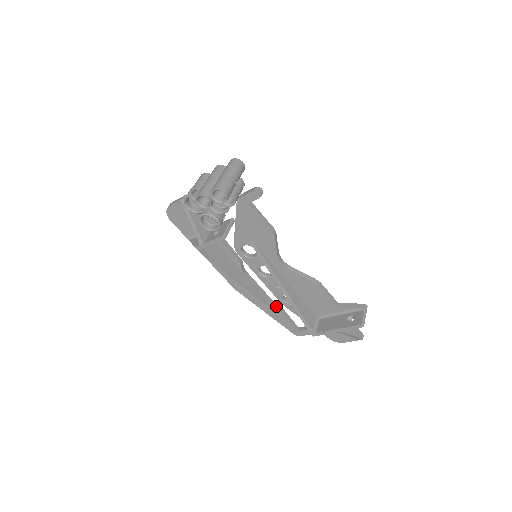
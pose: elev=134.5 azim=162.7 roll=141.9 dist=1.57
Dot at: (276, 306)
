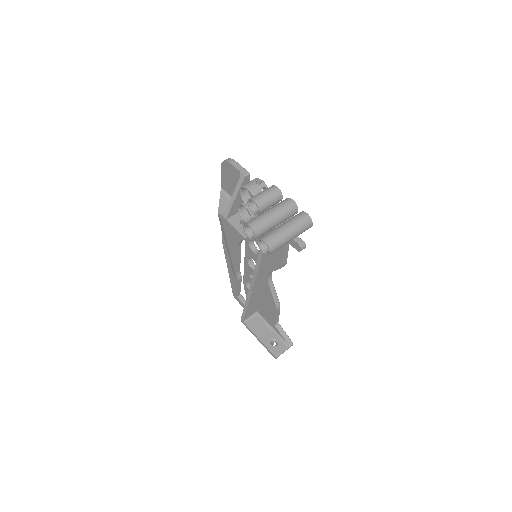
Dot at: (238, 276)
